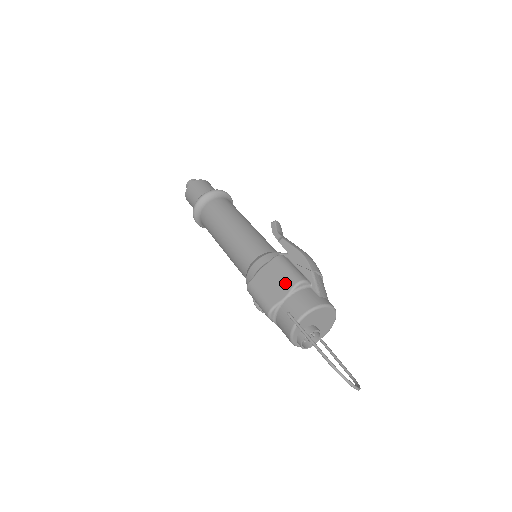
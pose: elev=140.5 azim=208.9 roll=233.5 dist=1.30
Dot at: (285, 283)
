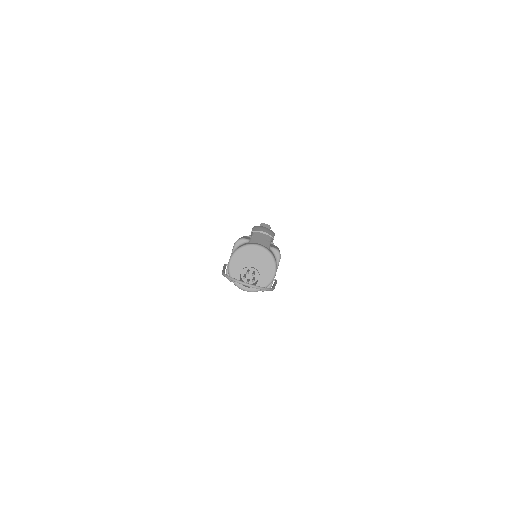
Dot at: occluded
